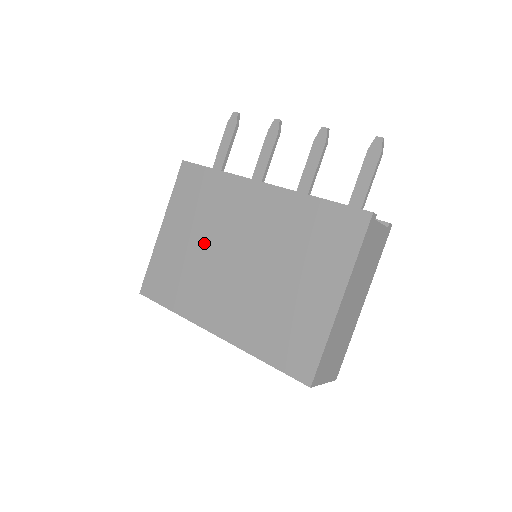
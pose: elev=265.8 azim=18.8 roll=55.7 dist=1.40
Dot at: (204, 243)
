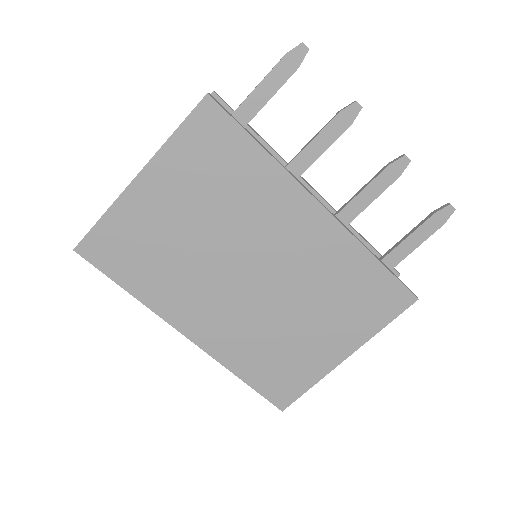
Dot at: (207, 235)
